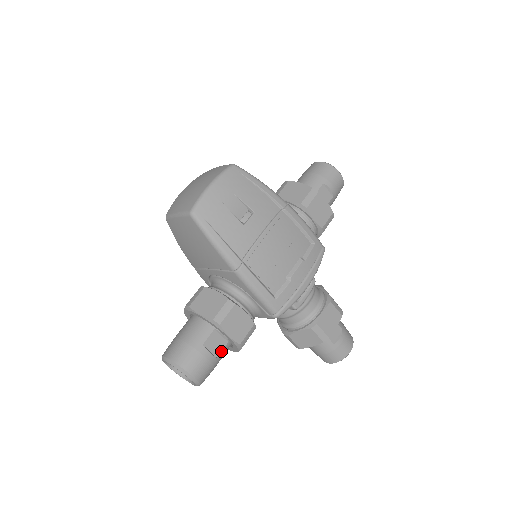
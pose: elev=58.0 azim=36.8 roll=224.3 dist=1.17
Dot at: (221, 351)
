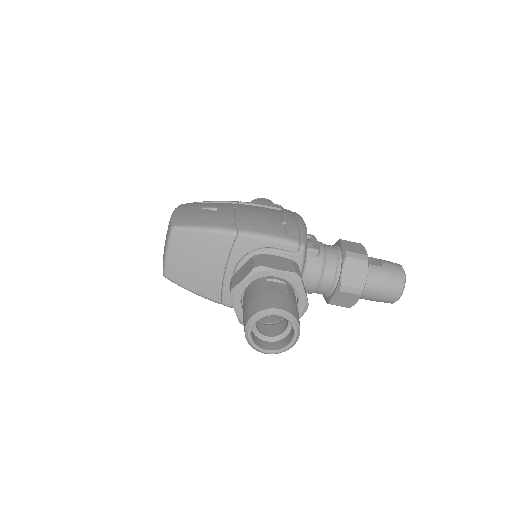
Dot at: (287, 291)
